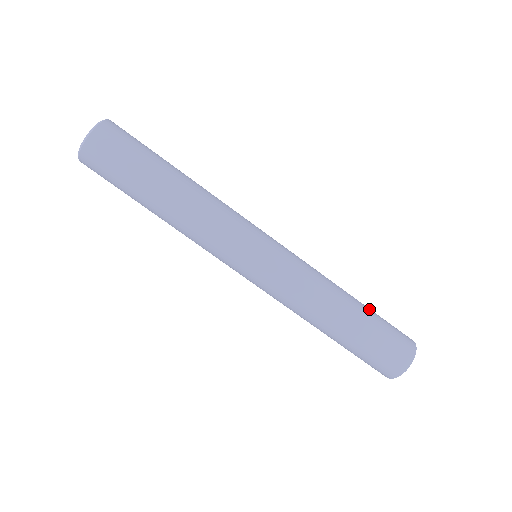
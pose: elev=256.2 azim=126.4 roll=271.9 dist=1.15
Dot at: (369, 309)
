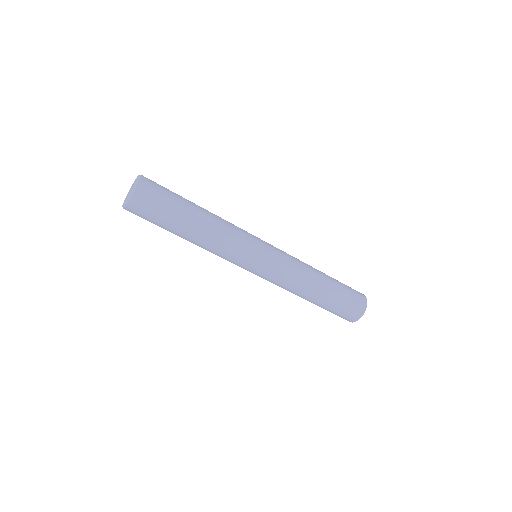
Dot at: (336, 283)
